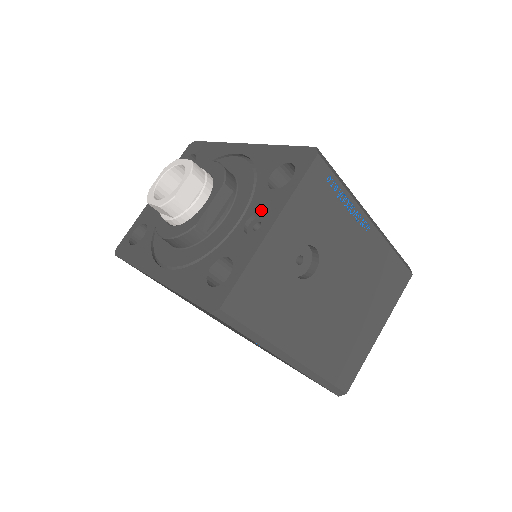
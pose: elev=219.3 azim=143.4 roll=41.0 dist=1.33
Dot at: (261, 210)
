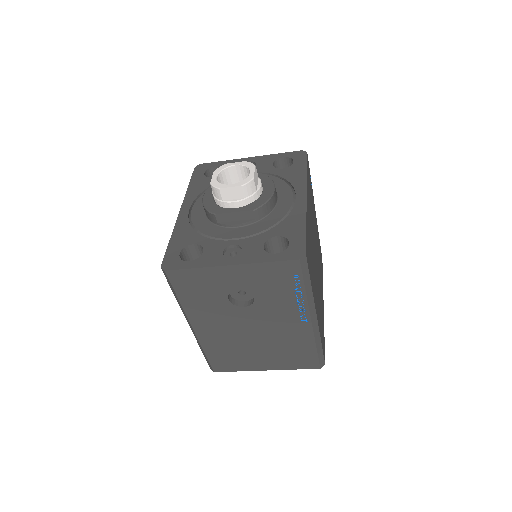
Dot at: (244, 249)
